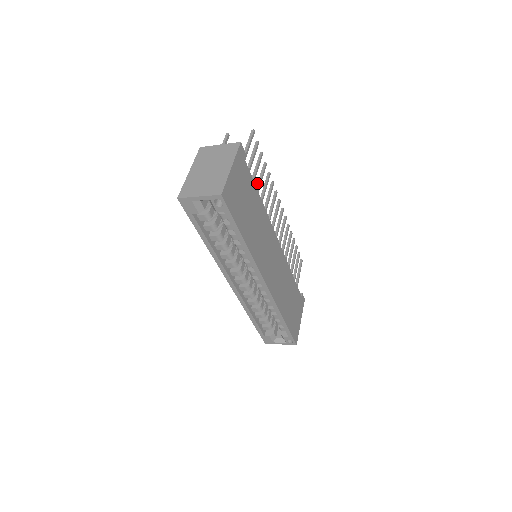
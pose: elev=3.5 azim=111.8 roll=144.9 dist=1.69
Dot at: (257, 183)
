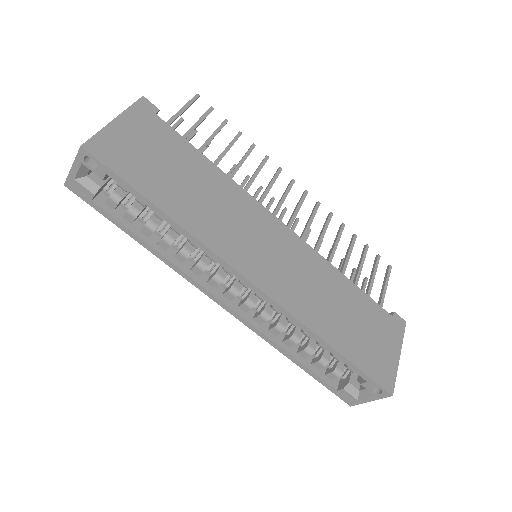
Dot at: occluded
